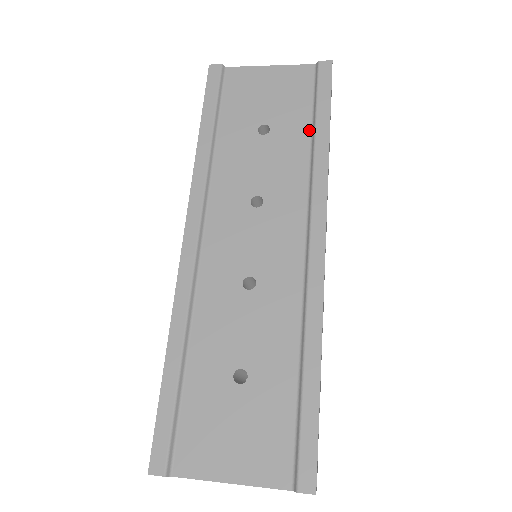
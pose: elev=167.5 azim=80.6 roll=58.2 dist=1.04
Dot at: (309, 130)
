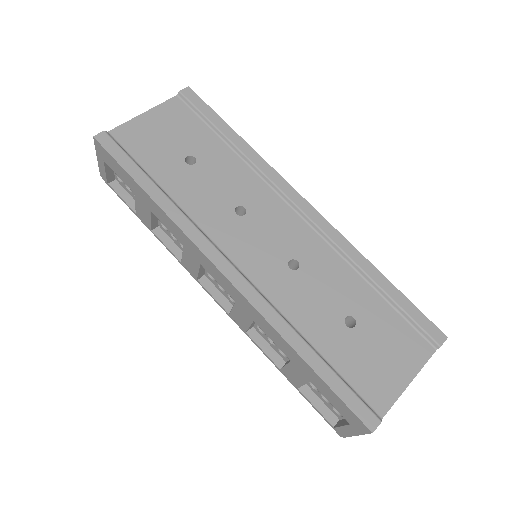
Dot at: (222, 142)
